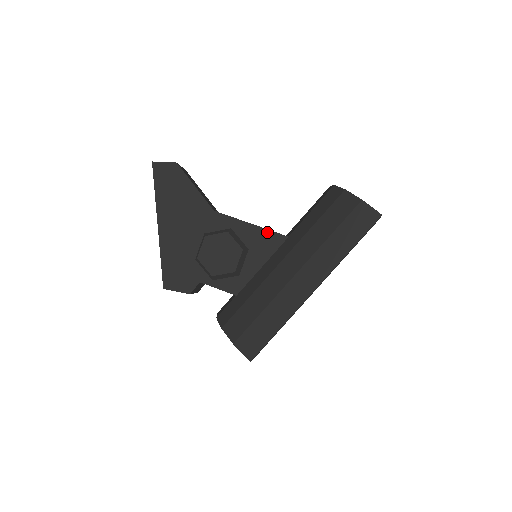
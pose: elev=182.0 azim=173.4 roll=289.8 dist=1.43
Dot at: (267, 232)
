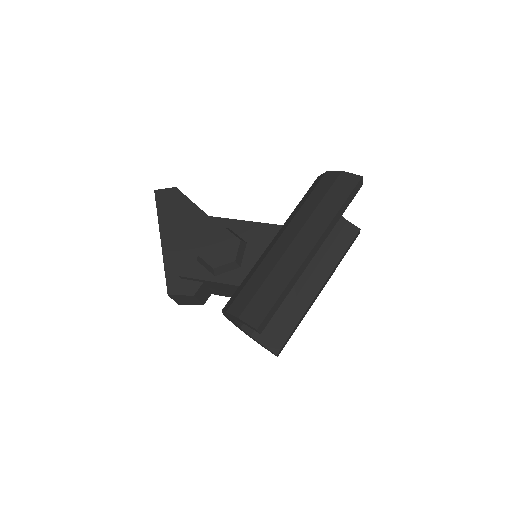
Dot at: (262, 225)
